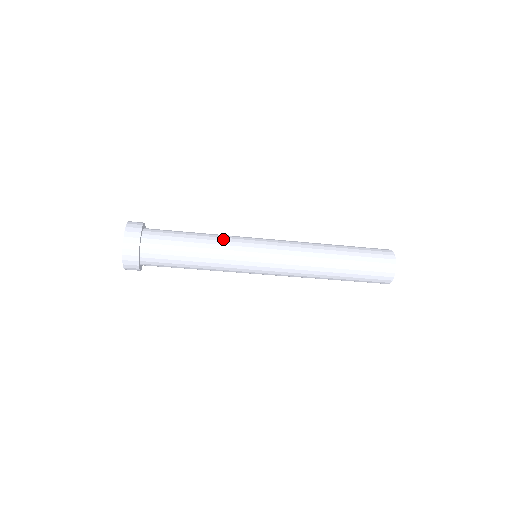
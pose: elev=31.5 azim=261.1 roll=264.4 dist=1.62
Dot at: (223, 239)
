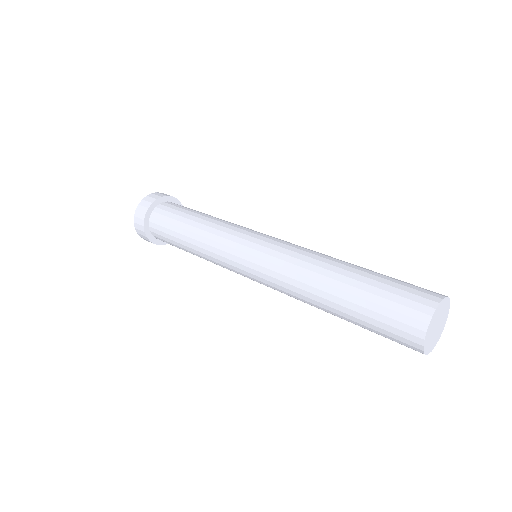
Dot at: (209, 258)
